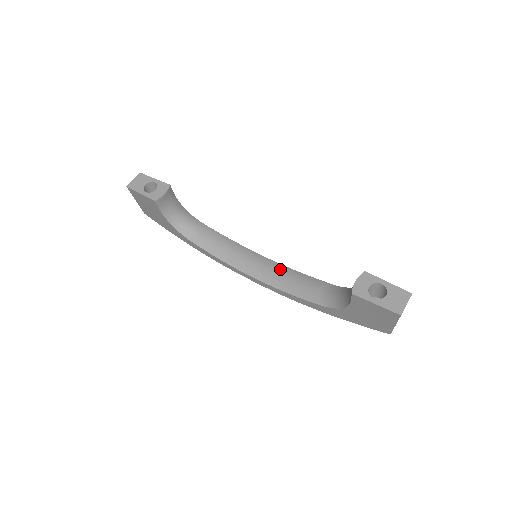
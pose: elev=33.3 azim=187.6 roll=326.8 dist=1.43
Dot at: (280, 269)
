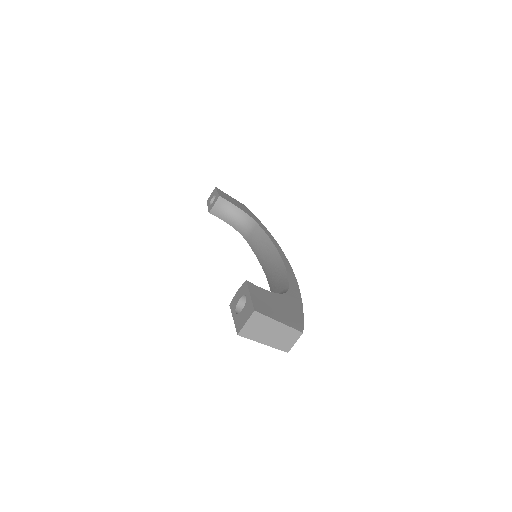
Dot at: (278, 268)
